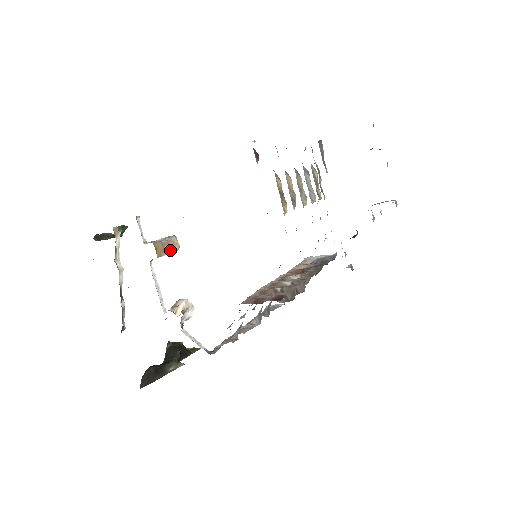
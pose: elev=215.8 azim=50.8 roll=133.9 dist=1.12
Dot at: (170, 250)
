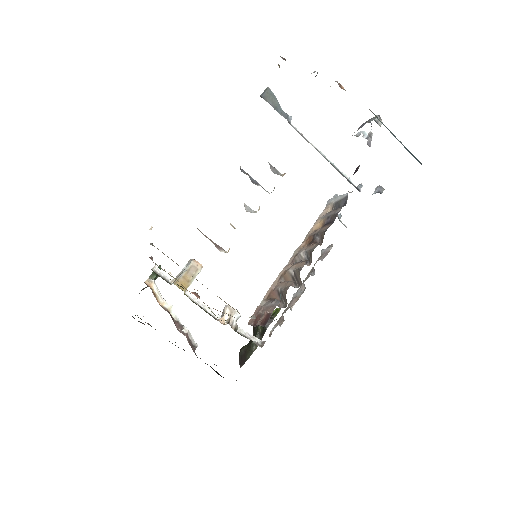
Dot at: (194, 276)
